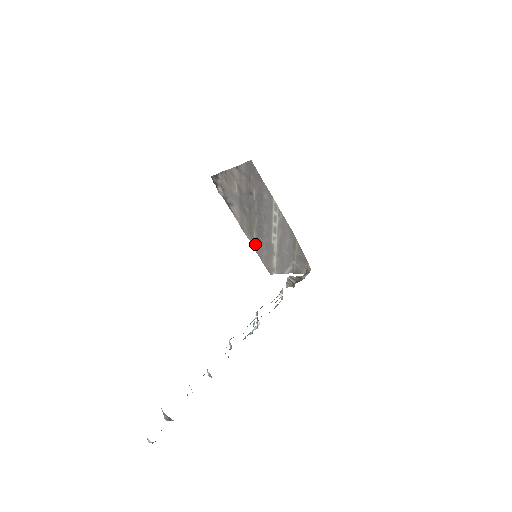
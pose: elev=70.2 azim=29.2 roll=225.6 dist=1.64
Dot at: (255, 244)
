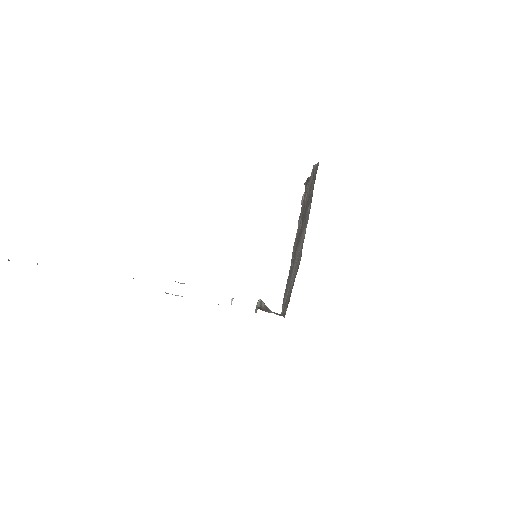
Dot at: (290, 270)
